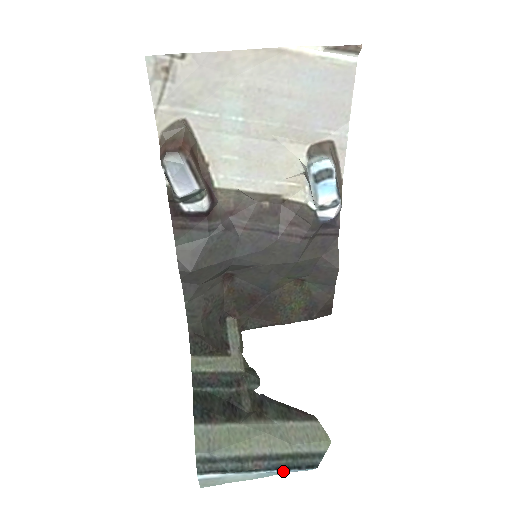
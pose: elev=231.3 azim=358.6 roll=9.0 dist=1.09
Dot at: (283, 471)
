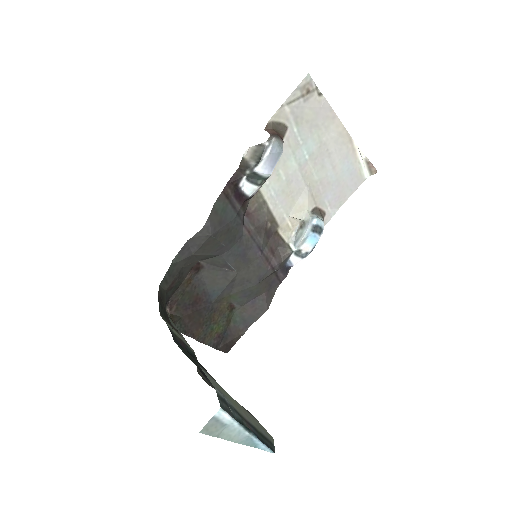
Dot at: (261, 443)
